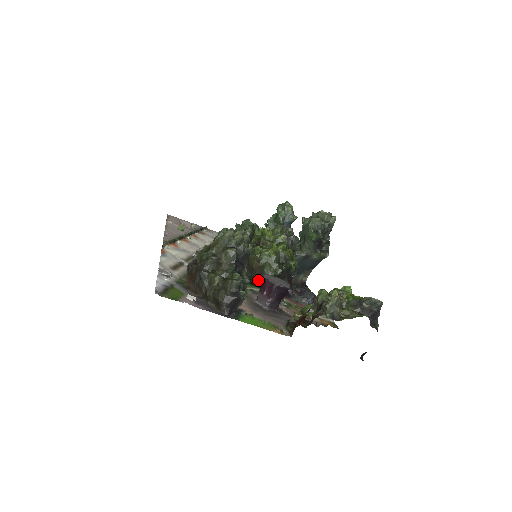
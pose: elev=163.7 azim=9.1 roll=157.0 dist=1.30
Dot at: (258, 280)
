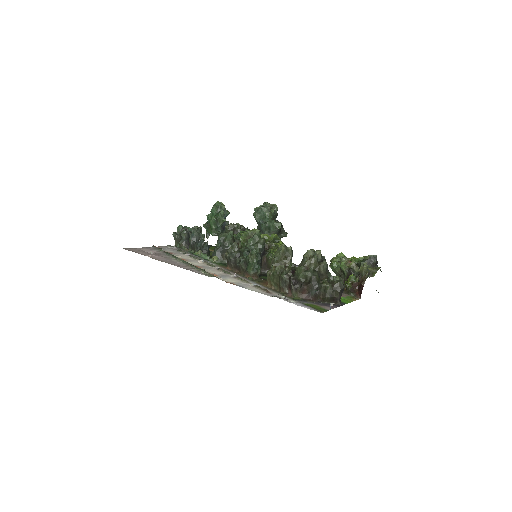
Dot at: occluded
